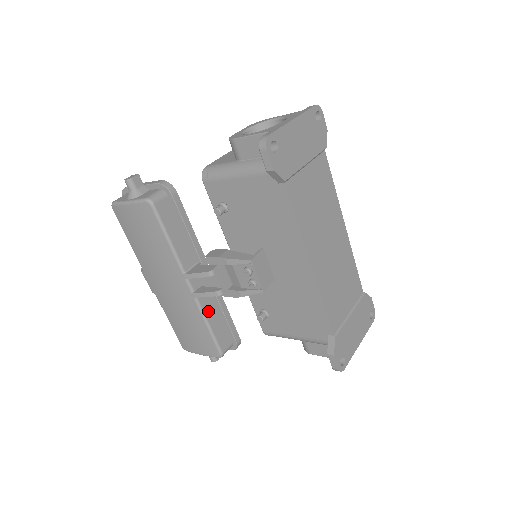
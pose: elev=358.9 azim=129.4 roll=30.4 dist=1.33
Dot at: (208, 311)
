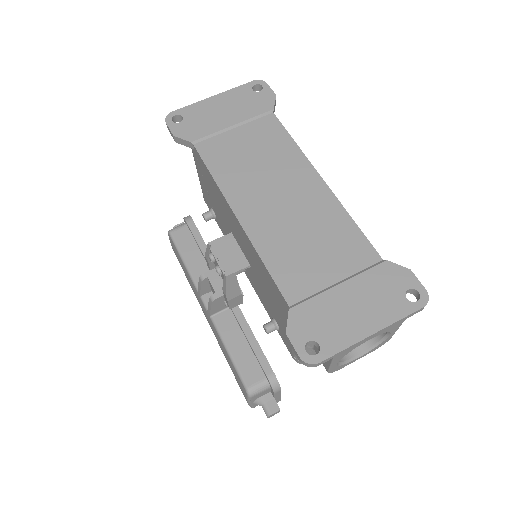
Dot at: (228, 333)
